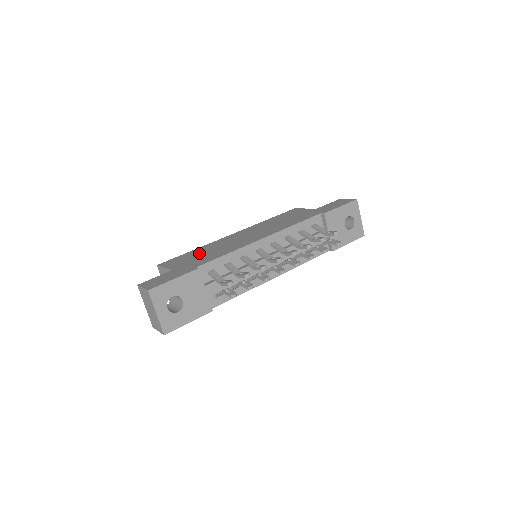
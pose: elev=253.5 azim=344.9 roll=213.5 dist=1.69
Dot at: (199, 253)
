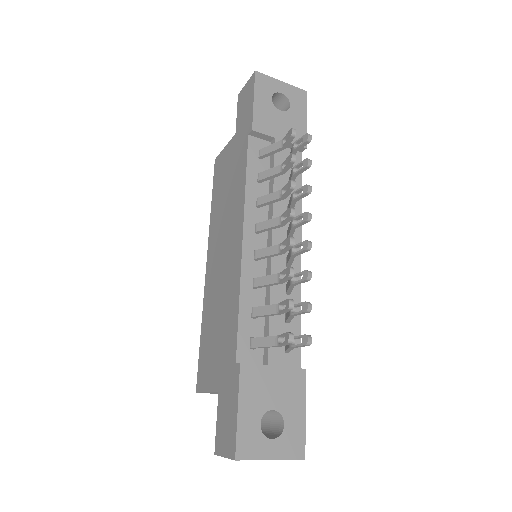
Dot at: (211, 332)
